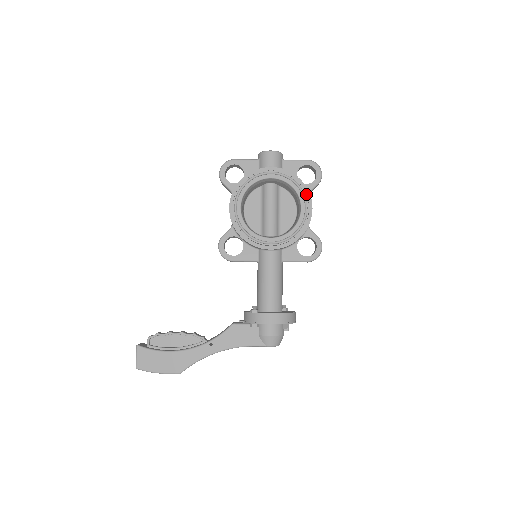
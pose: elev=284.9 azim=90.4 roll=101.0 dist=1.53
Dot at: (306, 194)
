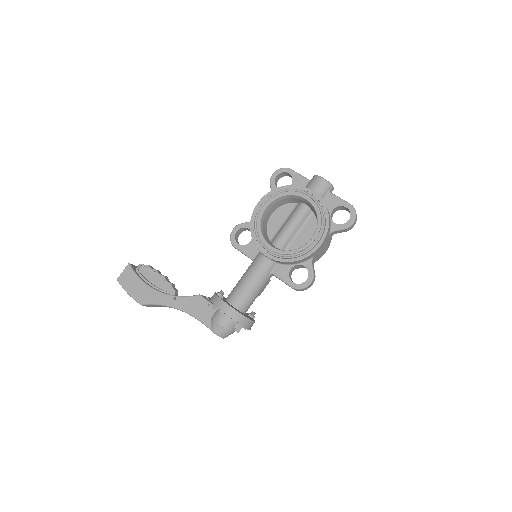
Dot at: (325, 229)
